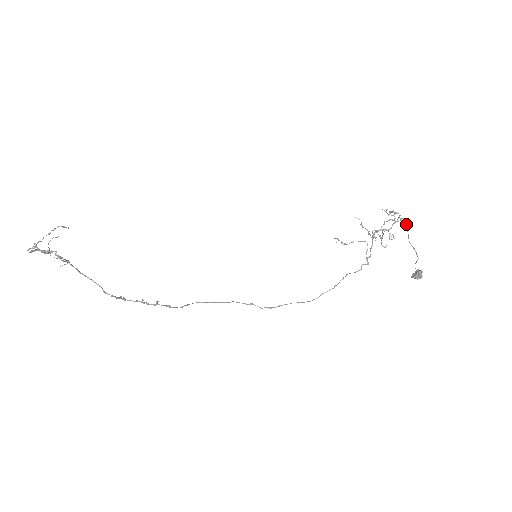
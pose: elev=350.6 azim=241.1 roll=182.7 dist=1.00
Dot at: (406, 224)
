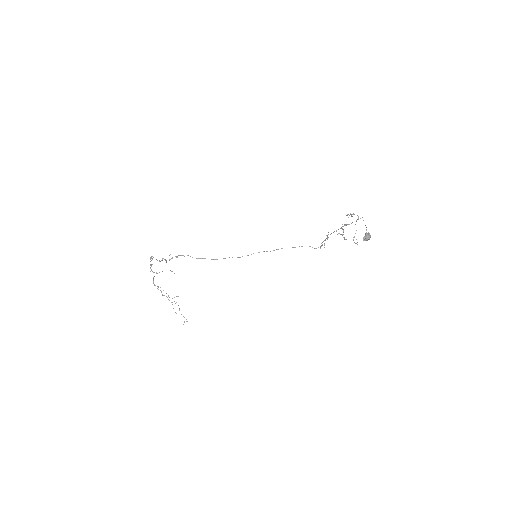
Dot at: (362, 217)
